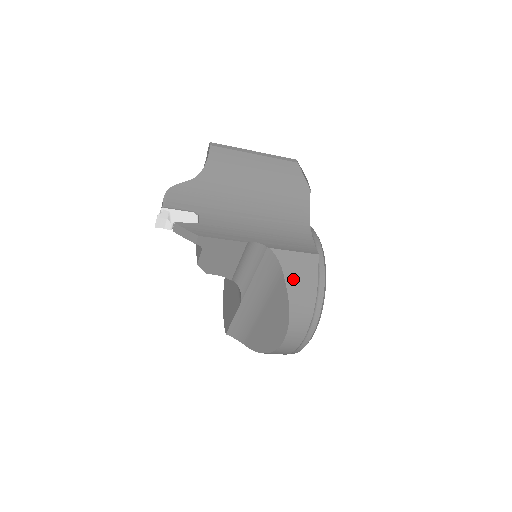
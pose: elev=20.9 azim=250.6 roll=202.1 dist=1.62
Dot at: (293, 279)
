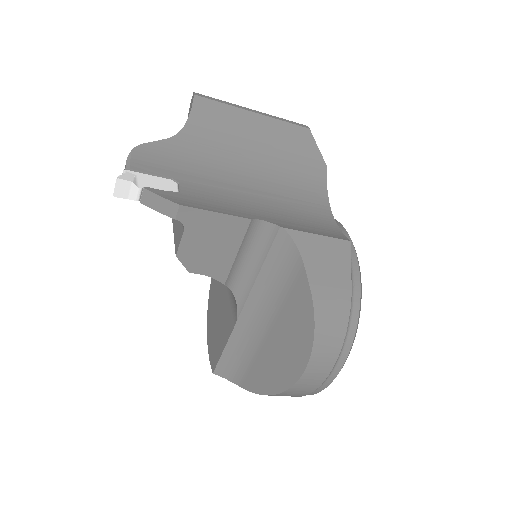
Dot at: (318, 274)
